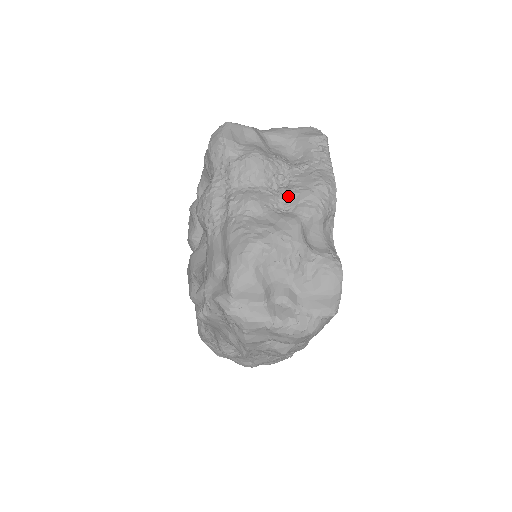
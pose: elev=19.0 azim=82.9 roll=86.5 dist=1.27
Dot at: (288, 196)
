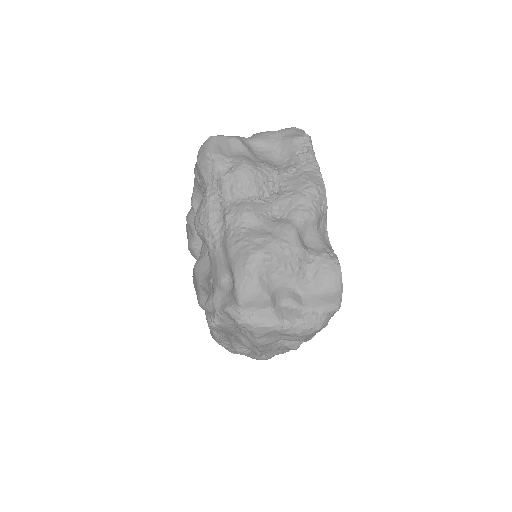
Dot at: (280, 202)
